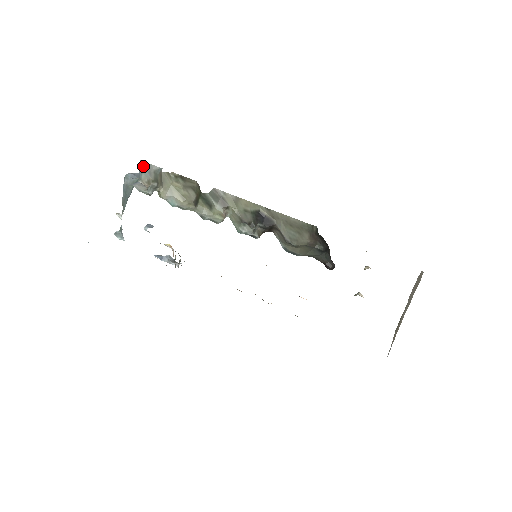
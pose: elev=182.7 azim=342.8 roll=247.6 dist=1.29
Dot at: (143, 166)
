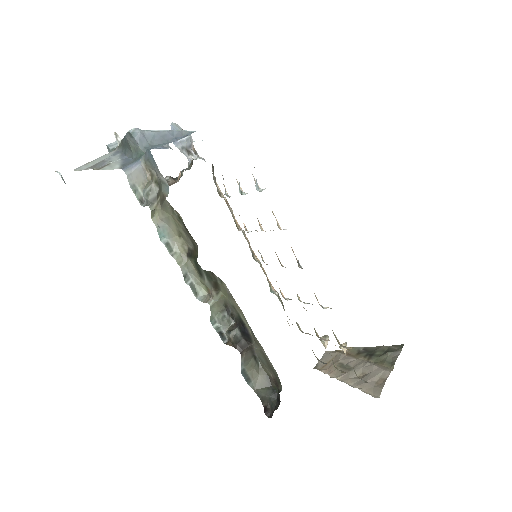
Dot at: (151, 158)
